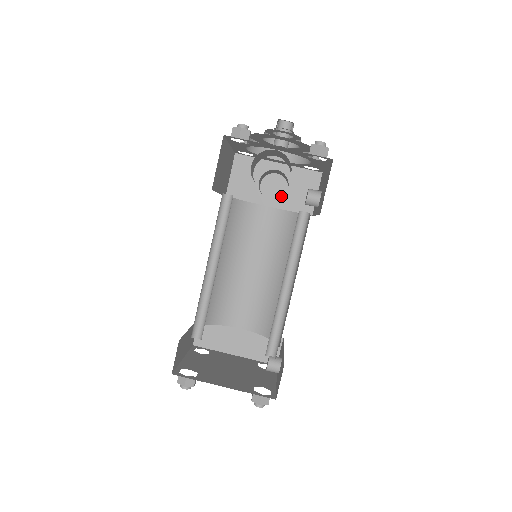
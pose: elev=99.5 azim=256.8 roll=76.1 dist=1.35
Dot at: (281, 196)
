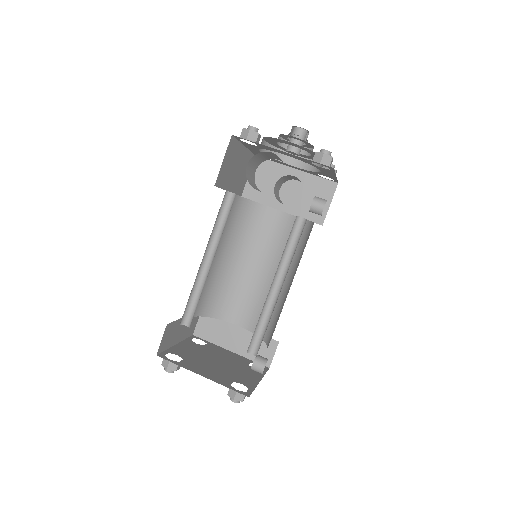
Dot at: occluded
